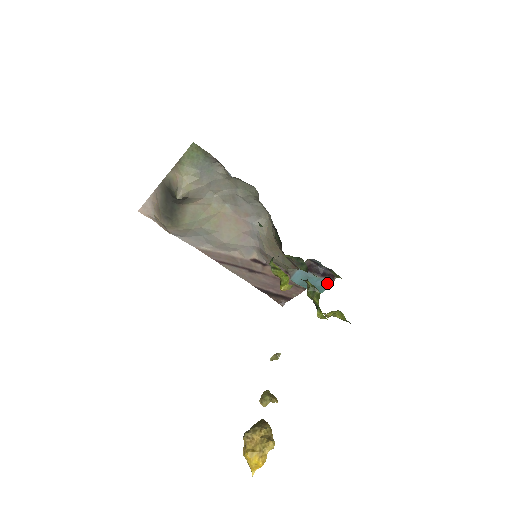
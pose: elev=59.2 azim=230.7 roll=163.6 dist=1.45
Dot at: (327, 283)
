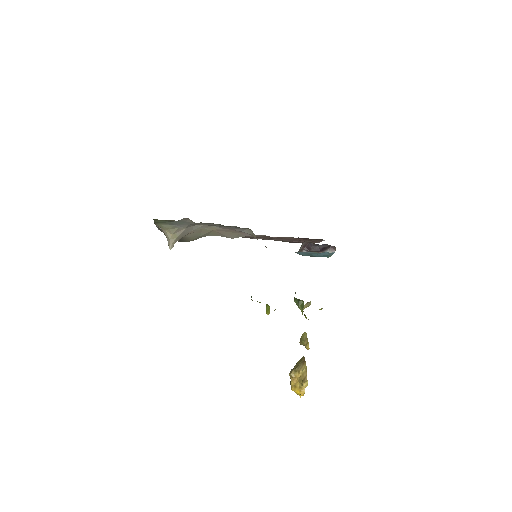
Dot at: (329, 253)
